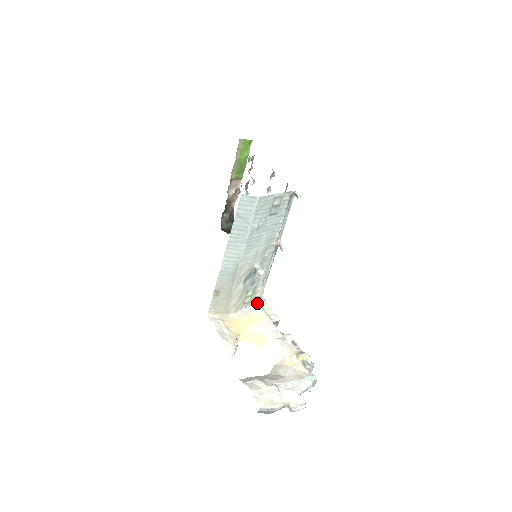
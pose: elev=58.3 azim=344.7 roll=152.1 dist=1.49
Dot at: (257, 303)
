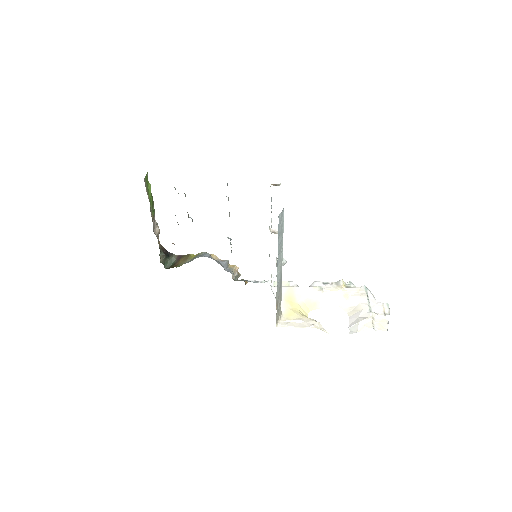
Dot at: (272, 287)
